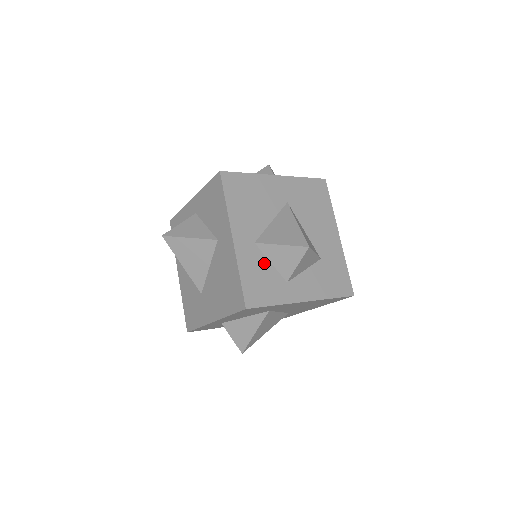
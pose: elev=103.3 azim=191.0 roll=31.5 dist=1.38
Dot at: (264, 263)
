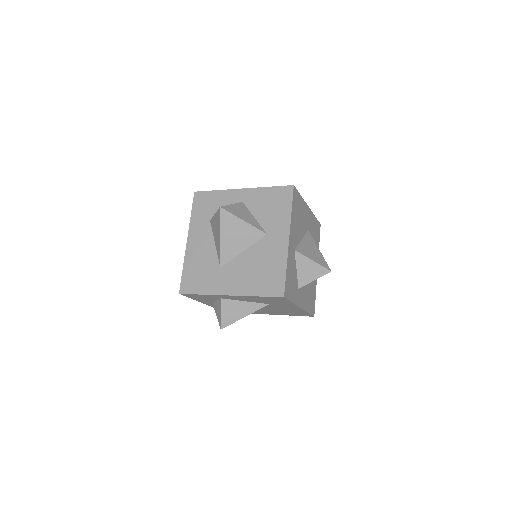
Dot at: (295, 268)
